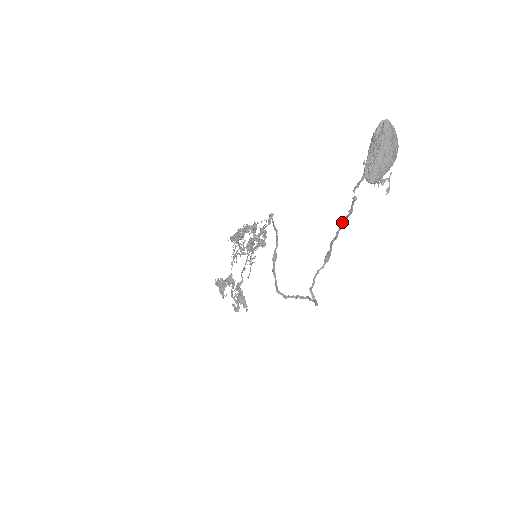
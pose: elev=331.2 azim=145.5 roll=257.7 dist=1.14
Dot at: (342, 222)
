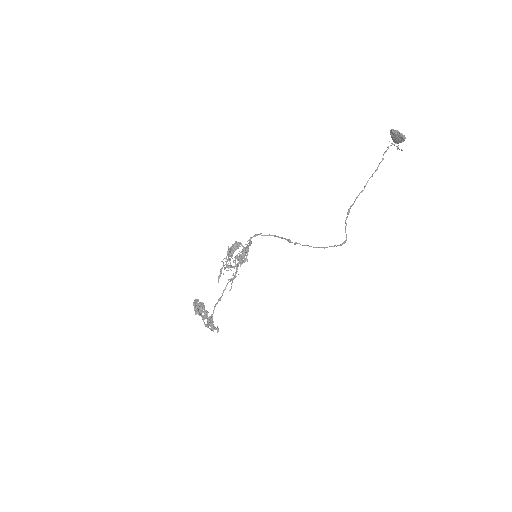
Dot at: (369, 178)
